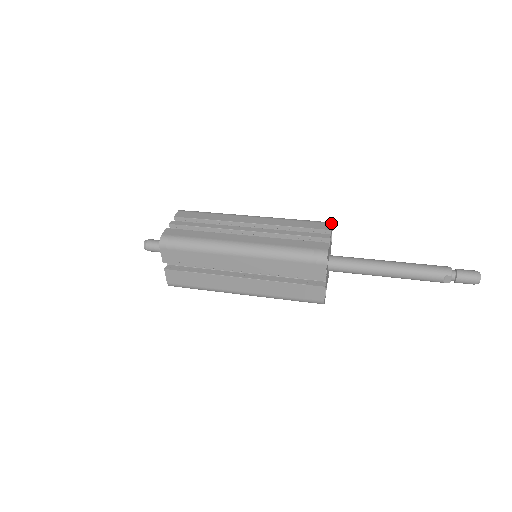
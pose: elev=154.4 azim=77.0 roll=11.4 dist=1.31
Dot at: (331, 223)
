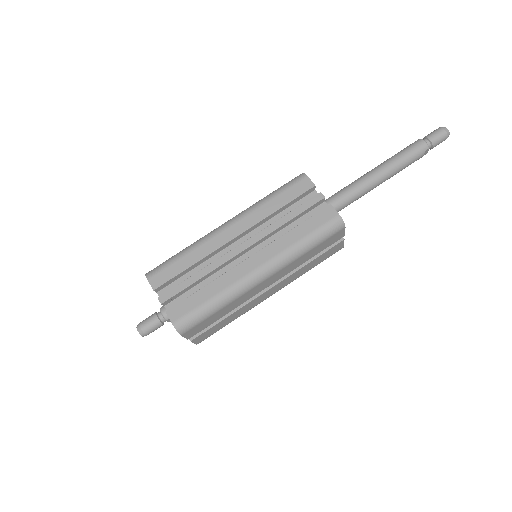
Dot at: (306, 177)
